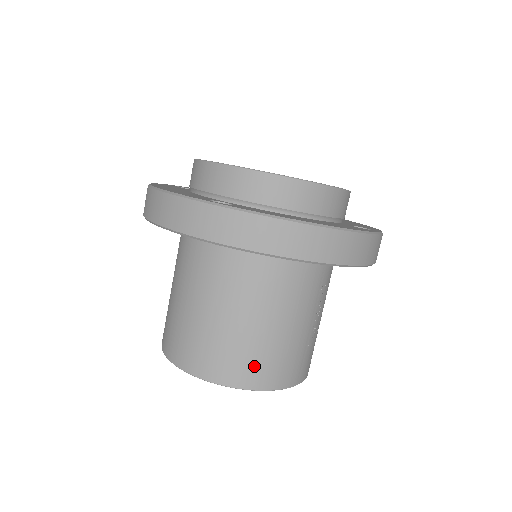
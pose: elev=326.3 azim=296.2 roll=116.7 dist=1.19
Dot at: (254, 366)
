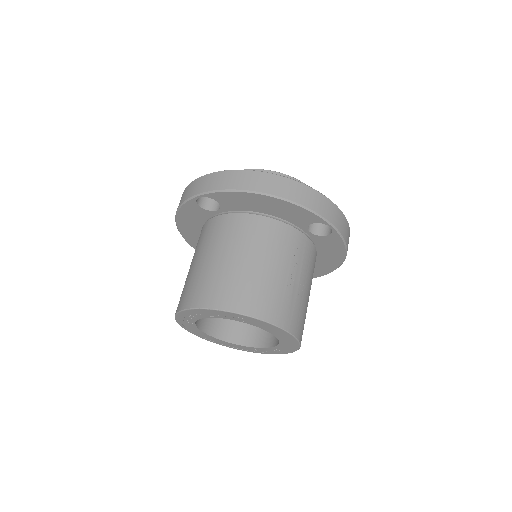
Dot at: (232, 291)
